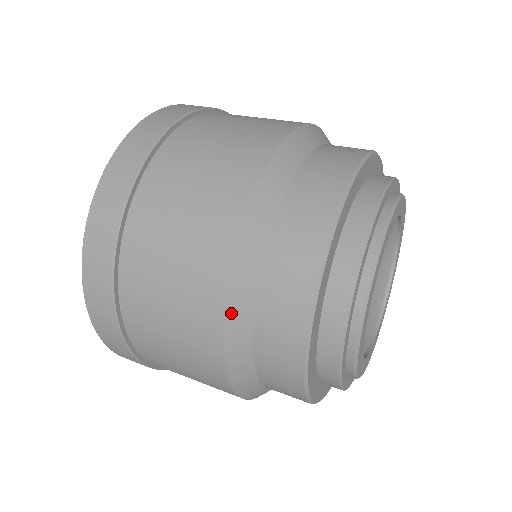
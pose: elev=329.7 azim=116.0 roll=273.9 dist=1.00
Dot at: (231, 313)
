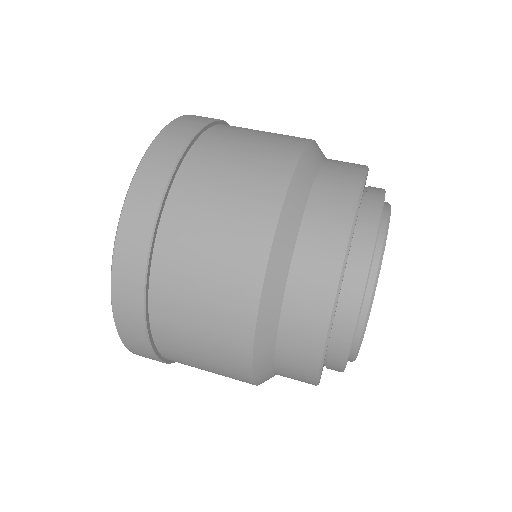
Dot at: (261, 321)
